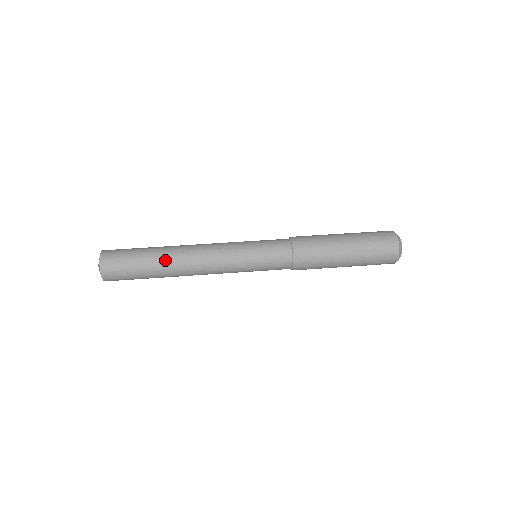
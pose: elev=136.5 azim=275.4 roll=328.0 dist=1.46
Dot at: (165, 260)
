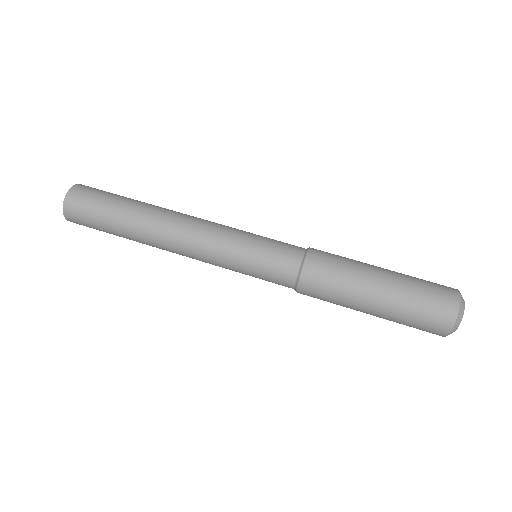
Dot at: (141, 214)
